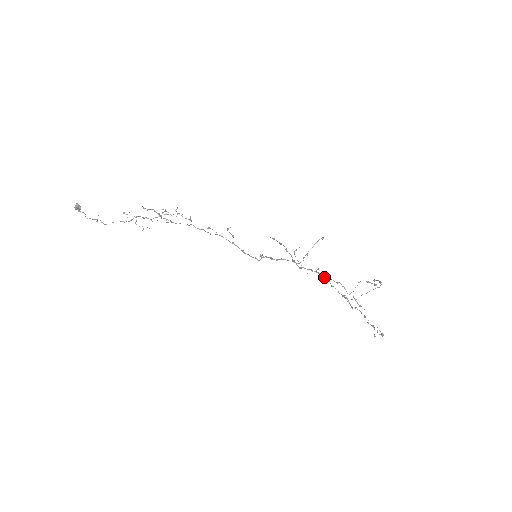
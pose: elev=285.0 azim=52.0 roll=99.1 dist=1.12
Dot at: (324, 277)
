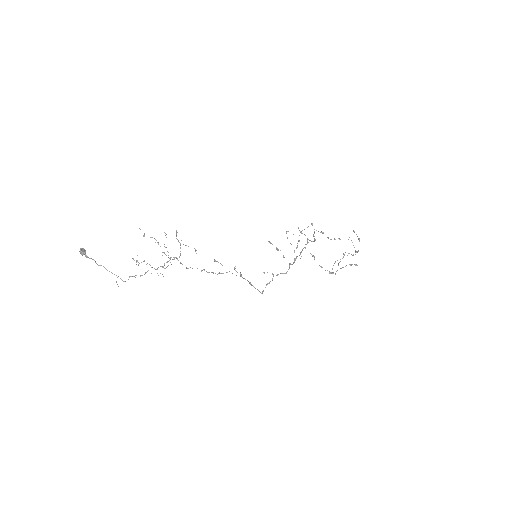
Dot at: (314, 257)
